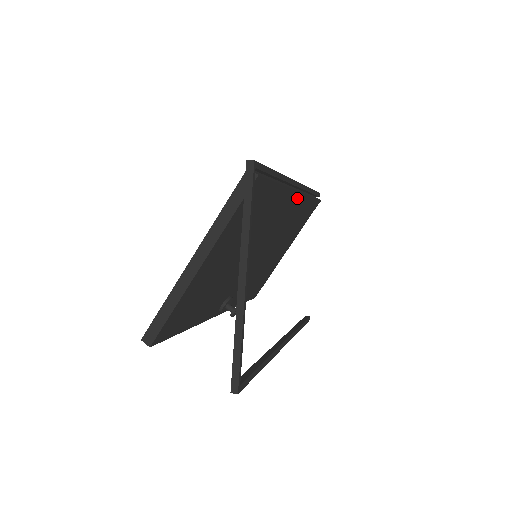
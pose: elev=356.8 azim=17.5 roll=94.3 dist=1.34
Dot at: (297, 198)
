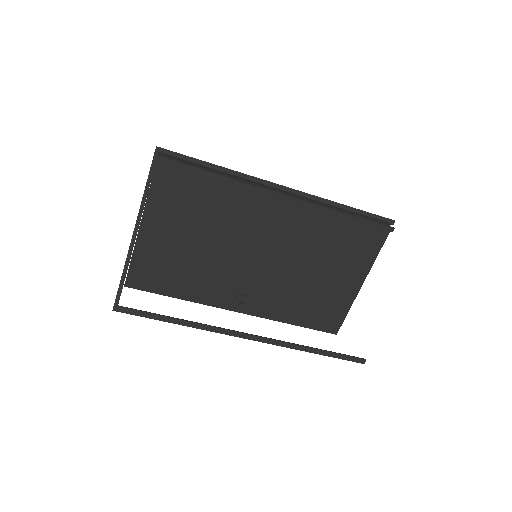
Dot at: (291, 203)
